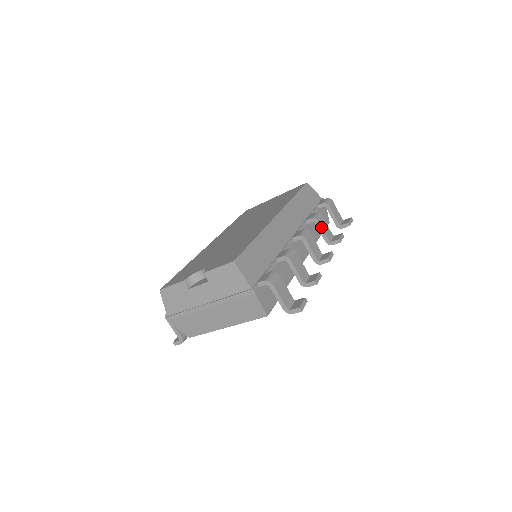
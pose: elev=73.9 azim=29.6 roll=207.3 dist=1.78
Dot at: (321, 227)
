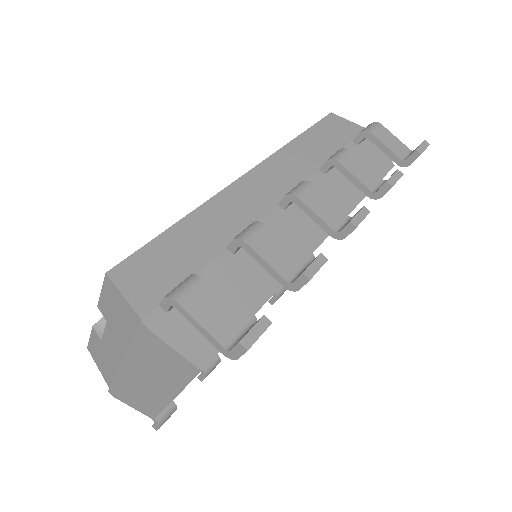
Dot at: (347, 171)
